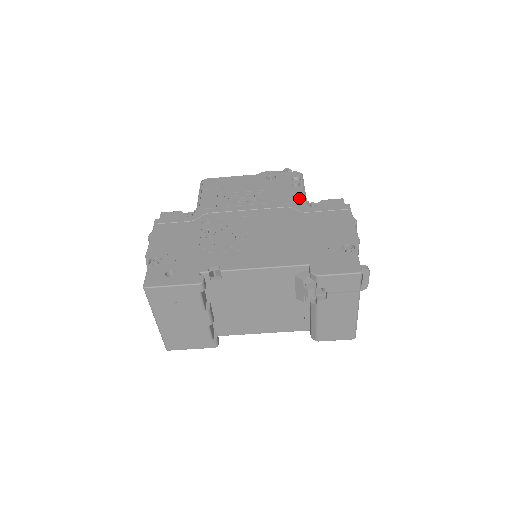
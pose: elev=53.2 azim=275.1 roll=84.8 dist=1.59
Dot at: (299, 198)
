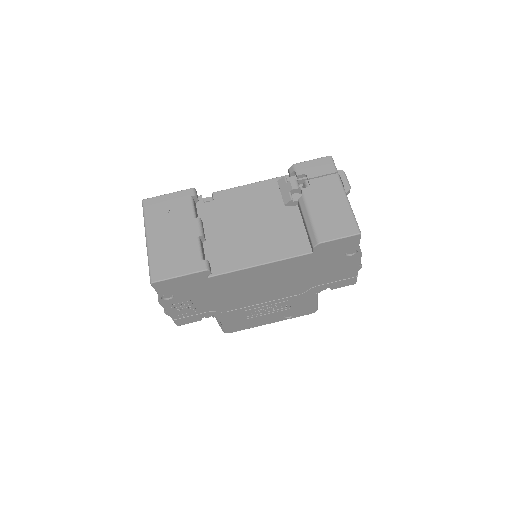
Dot at: occluded
